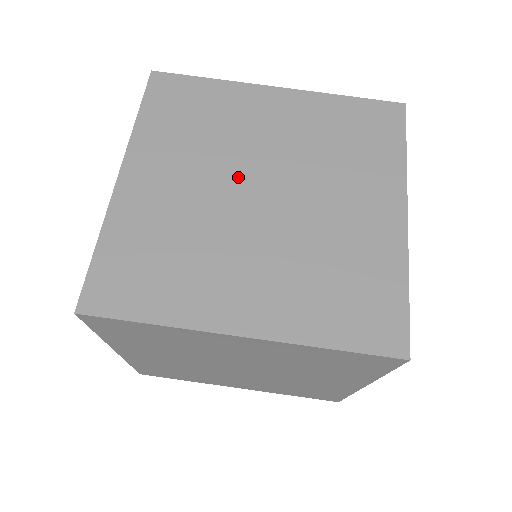
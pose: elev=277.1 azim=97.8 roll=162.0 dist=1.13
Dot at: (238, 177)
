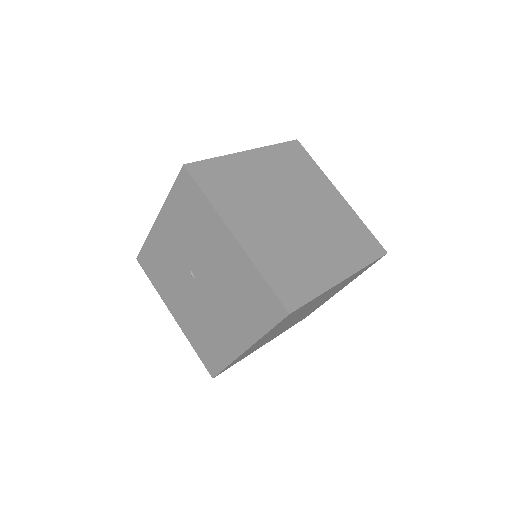
Dot at: (278, 209)
